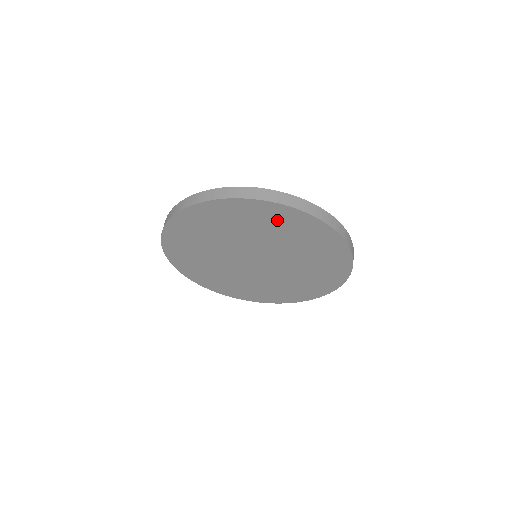
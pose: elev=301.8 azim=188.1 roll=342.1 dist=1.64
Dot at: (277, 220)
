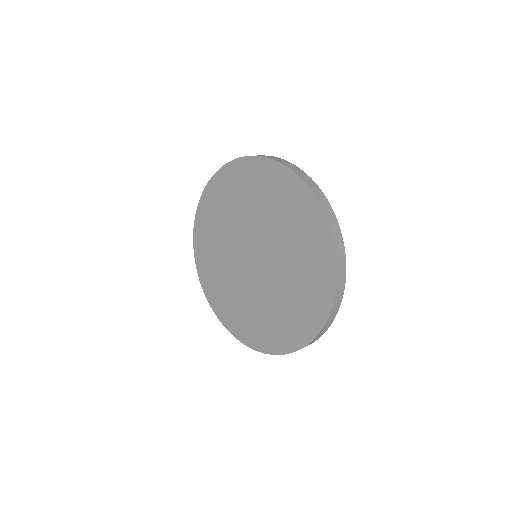
Dot at: (226, 190)
